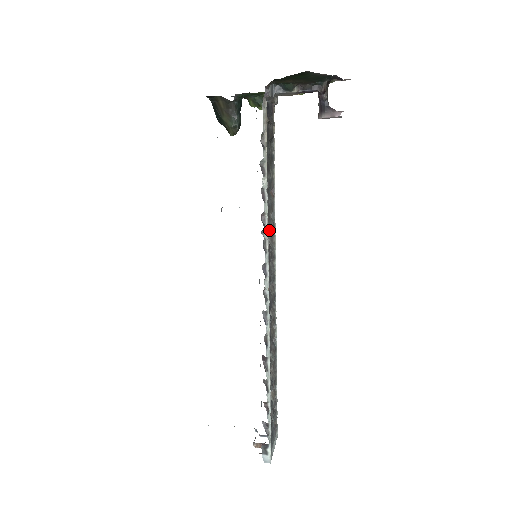
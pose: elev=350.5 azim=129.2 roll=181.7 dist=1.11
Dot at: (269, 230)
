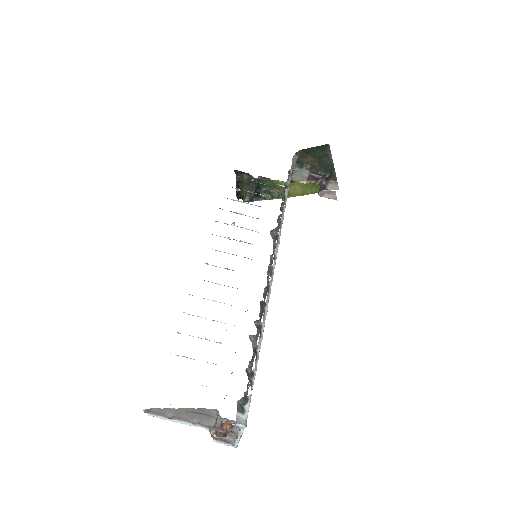
Dot at: occluded
